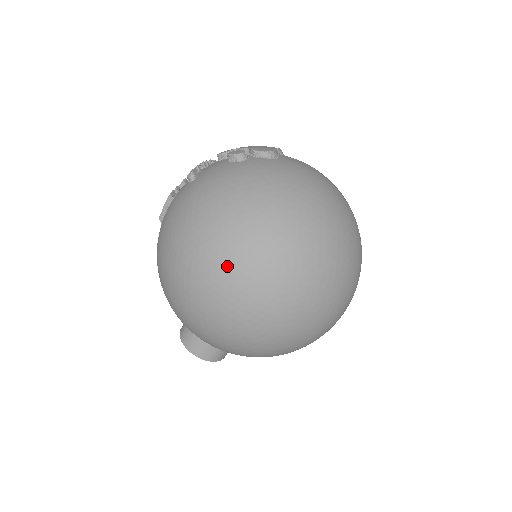
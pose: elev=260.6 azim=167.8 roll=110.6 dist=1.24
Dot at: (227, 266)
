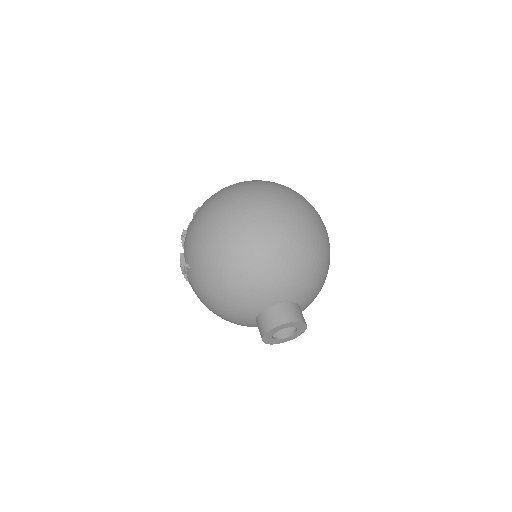
Dot at: (242, 201)
